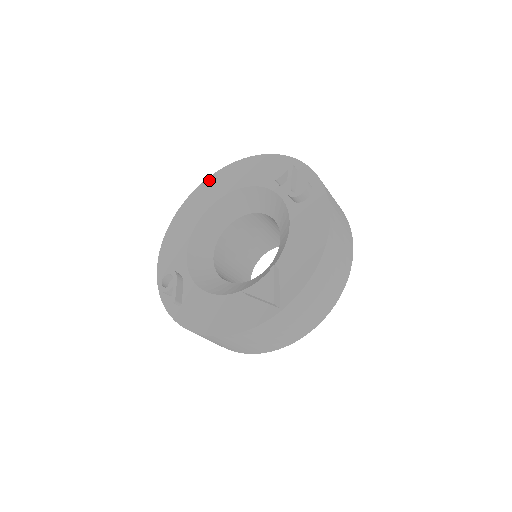
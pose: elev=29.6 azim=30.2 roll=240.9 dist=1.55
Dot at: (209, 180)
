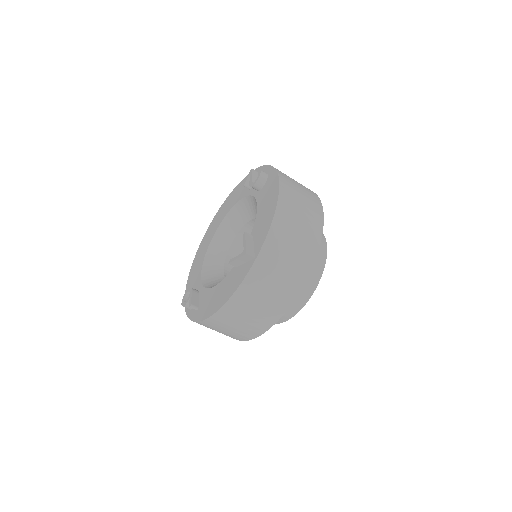
Dot at: (212, 222)
